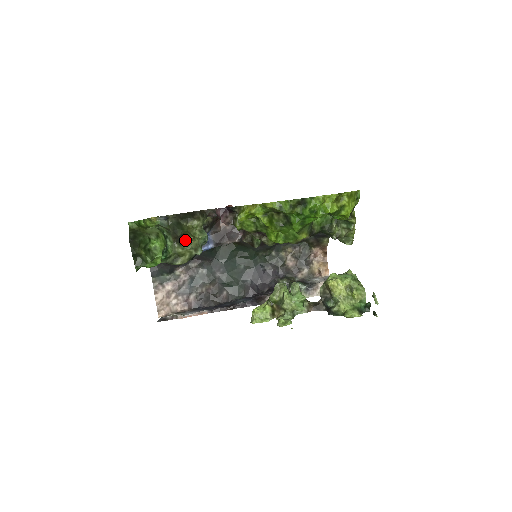
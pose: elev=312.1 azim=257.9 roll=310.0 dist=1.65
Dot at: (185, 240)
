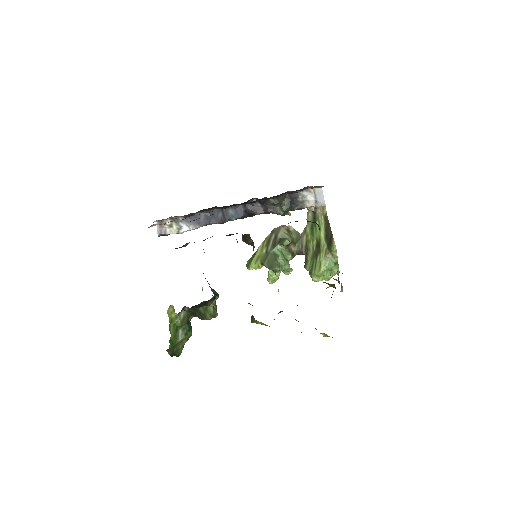
Dot at: (205, 319)
